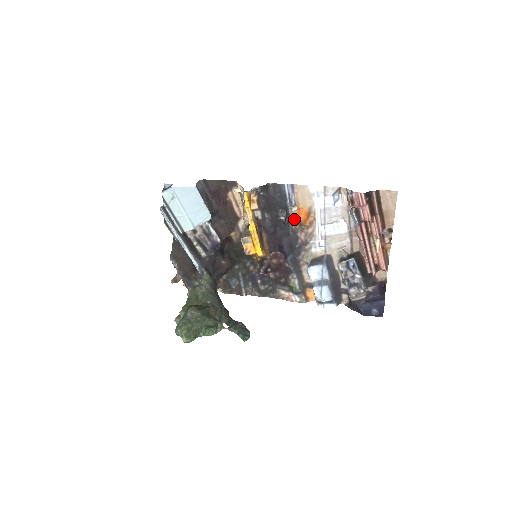
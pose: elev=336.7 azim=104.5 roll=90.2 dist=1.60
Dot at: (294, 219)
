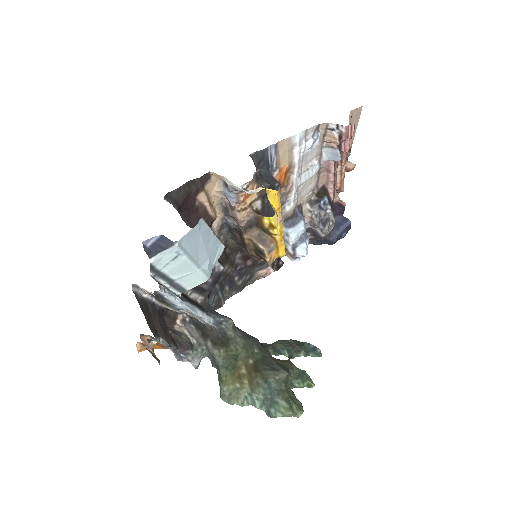
Dot at: occluded
